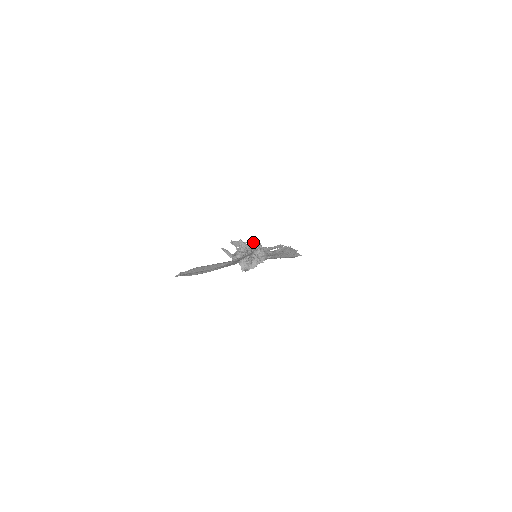
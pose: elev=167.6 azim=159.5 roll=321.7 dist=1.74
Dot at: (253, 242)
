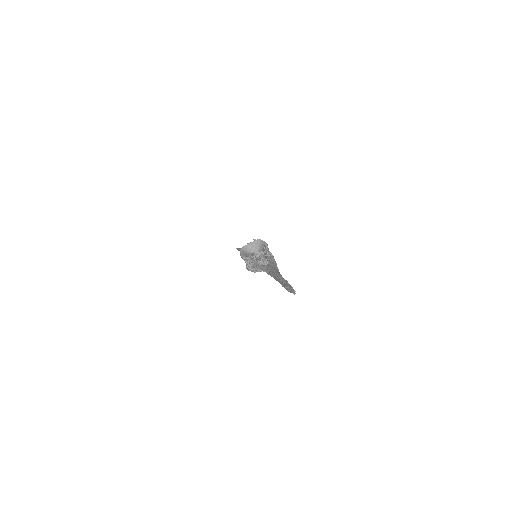
Dot at: occluded
